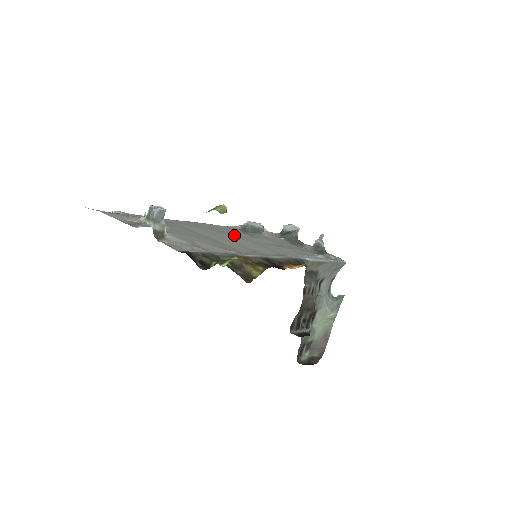
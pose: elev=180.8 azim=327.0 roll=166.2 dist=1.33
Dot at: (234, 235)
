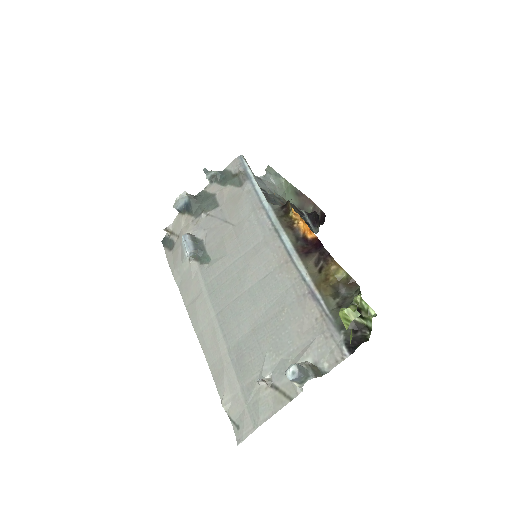
Dot at: (236, 277)
